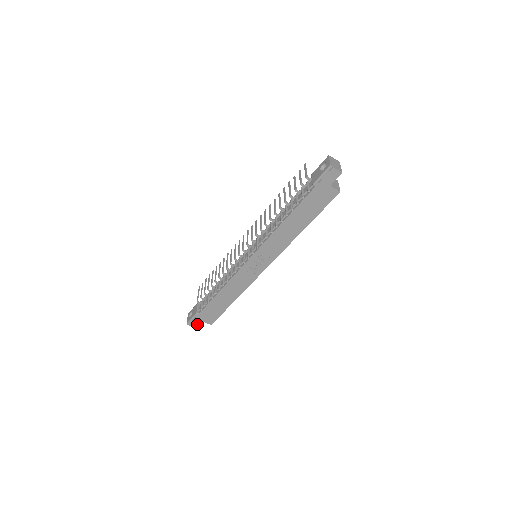
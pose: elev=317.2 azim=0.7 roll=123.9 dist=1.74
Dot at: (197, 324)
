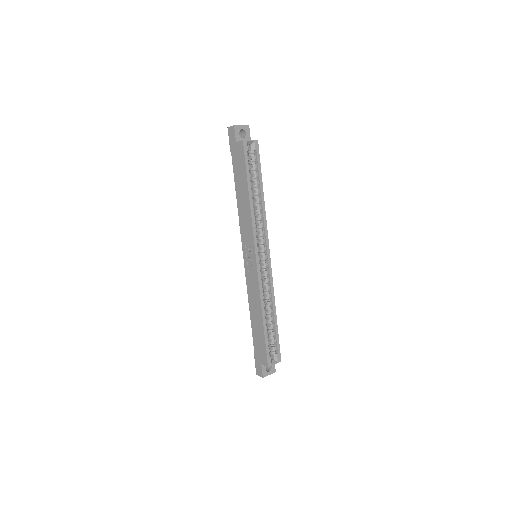
Dot at: (261, 370)
